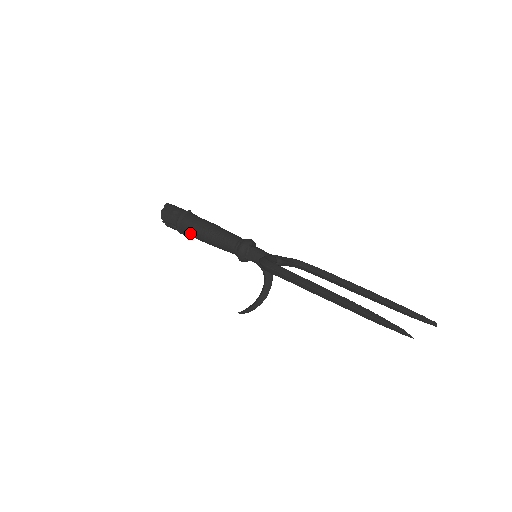
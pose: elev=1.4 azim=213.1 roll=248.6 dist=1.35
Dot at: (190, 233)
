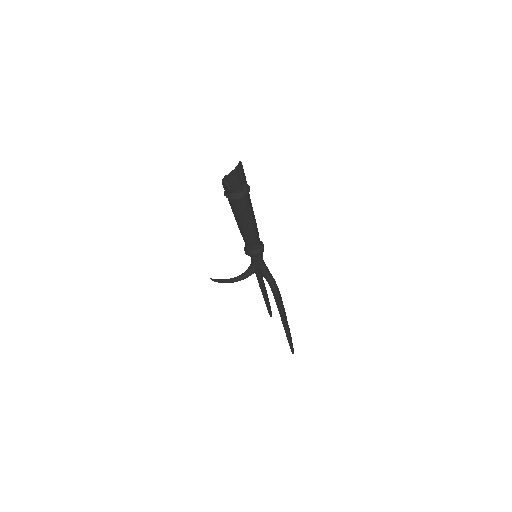
Dot at: (239, 211)
